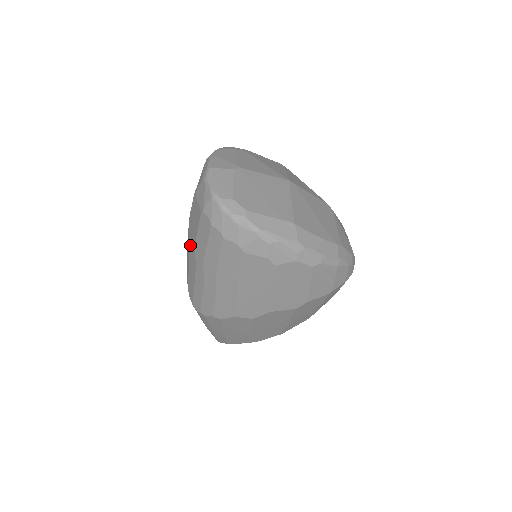
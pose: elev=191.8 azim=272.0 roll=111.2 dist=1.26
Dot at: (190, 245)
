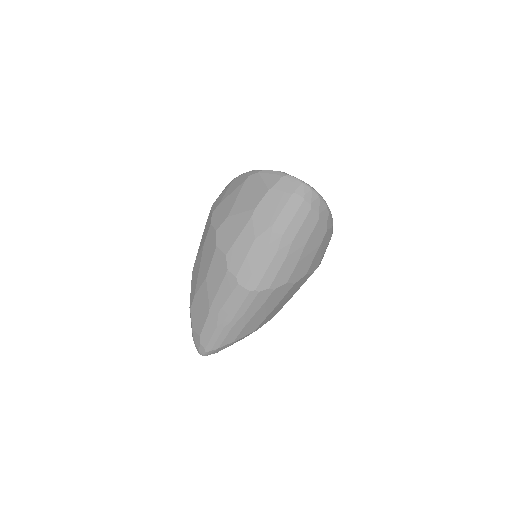
Dot at: (259, 230)
